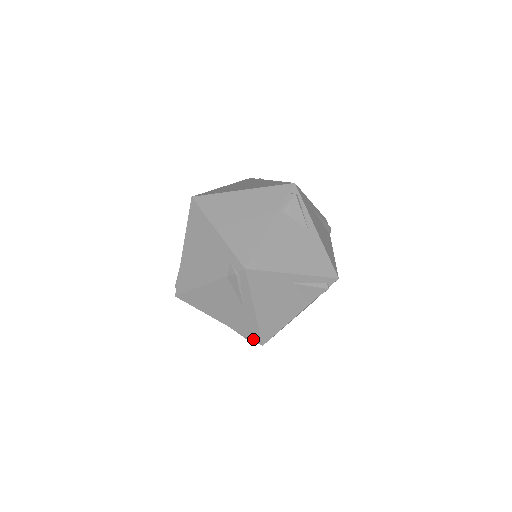
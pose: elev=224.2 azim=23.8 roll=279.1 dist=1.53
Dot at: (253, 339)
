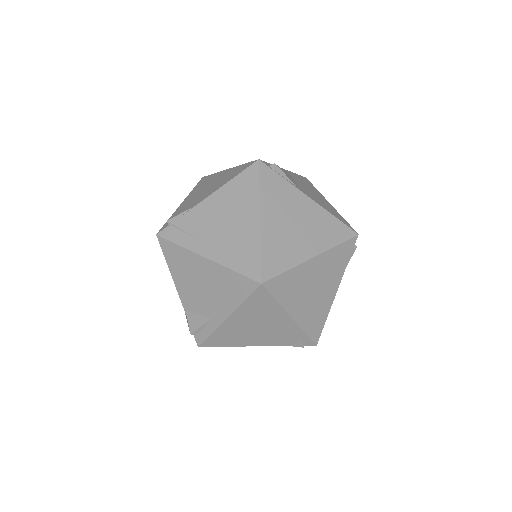
Dot at: occluded
